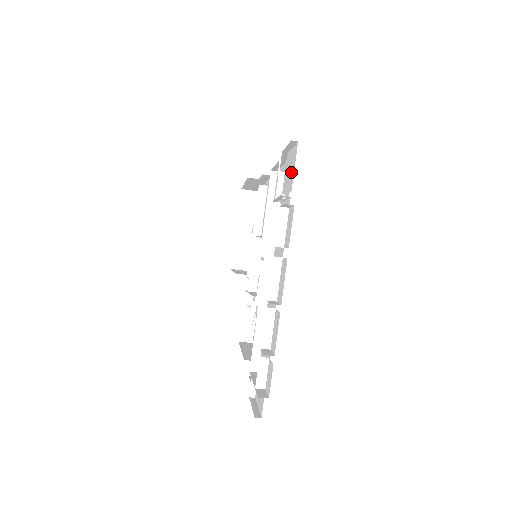
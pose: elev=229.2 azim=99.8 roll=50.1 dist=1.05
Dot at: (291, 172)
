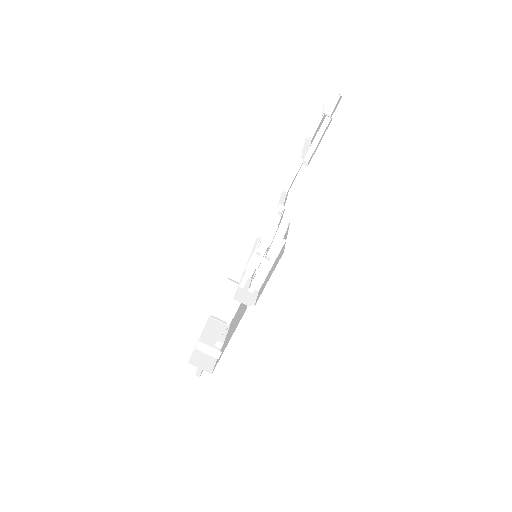
Dot at: occluded
